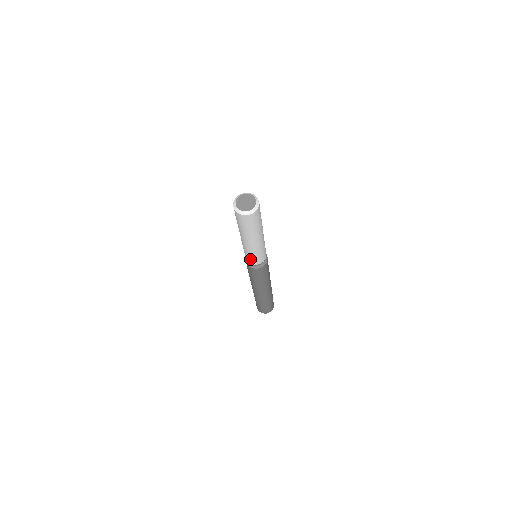
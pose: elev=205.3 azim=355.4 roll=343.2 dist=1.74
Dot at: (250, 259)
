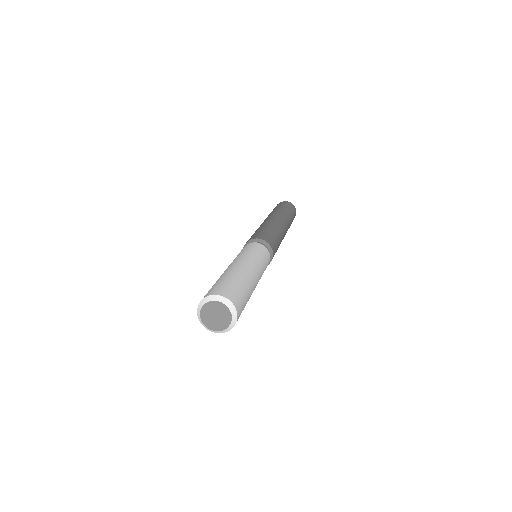
Dot at: occluded
